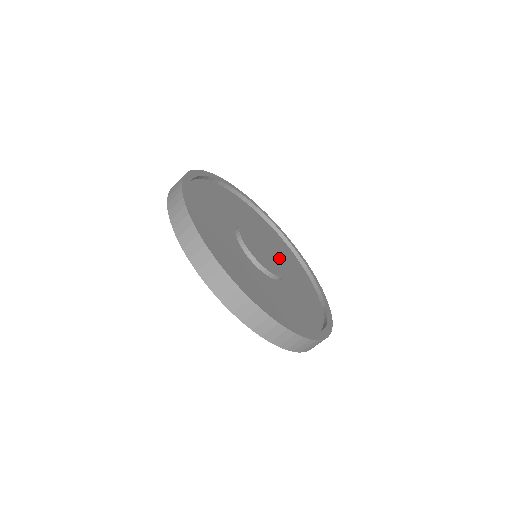
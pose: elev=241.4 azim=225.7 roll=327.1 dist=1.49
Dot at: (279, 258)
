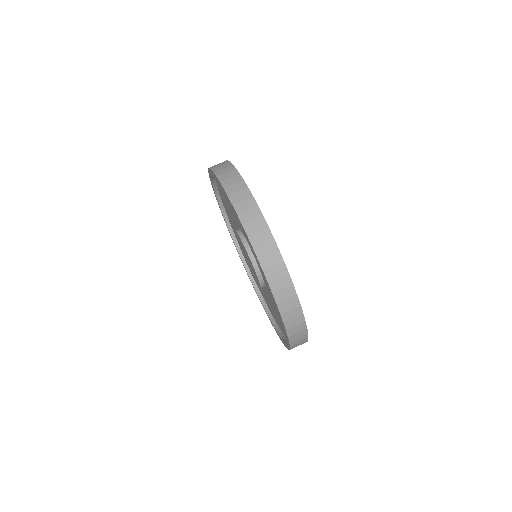
Dot at: occluded
